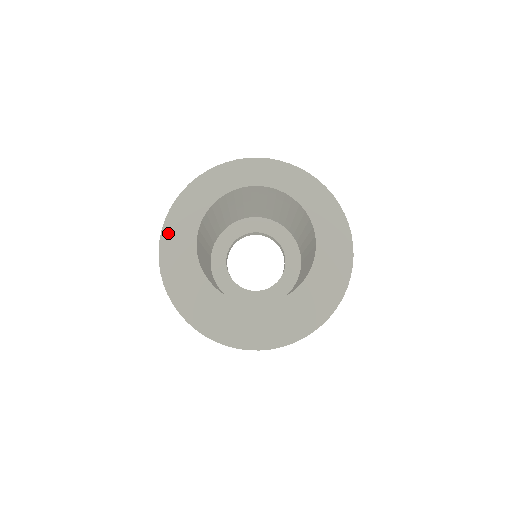
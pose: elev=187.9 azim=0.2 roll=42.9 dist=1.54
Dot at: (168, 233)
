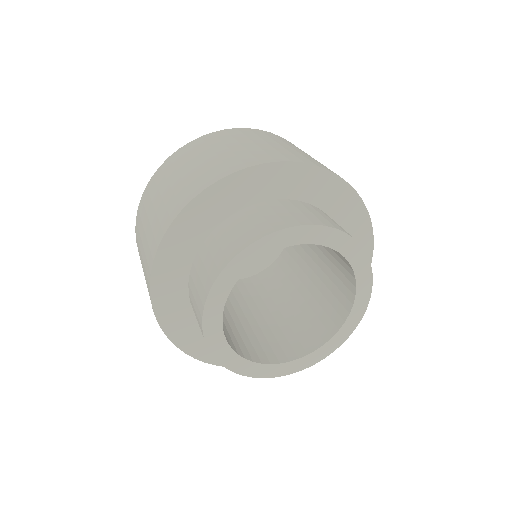
Dot at: (193, 349)
